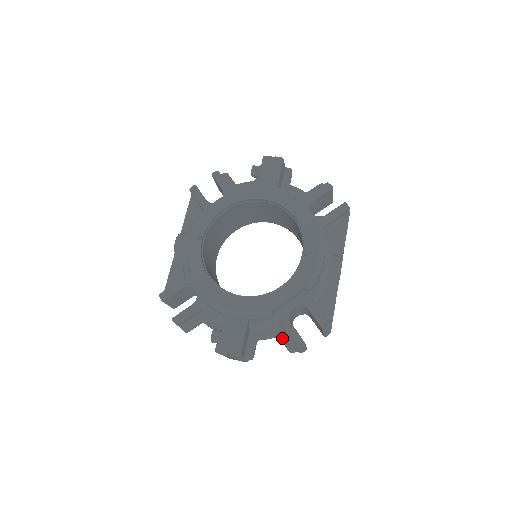
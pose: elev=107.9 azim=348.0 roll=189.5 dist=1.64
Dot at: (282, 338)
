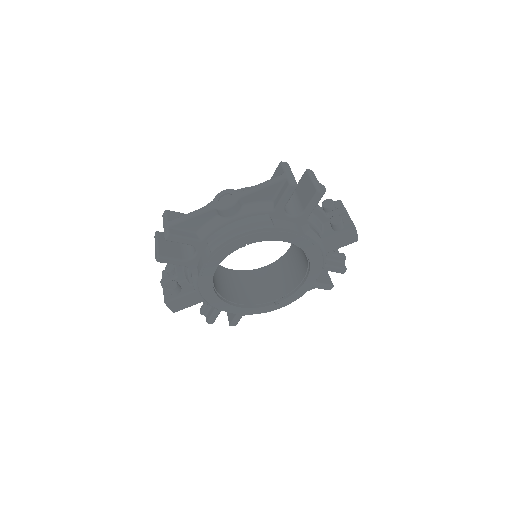
Dot at: (206, 307)
